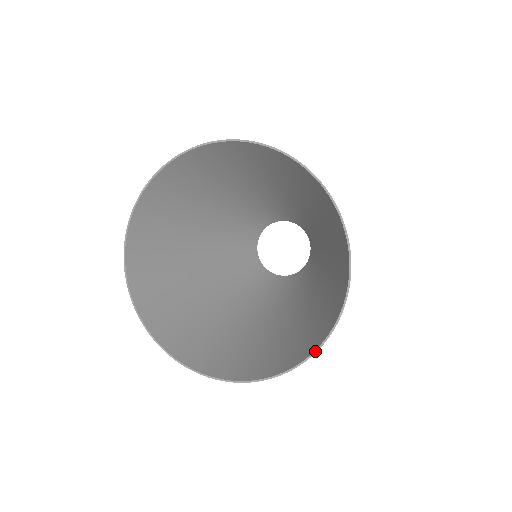
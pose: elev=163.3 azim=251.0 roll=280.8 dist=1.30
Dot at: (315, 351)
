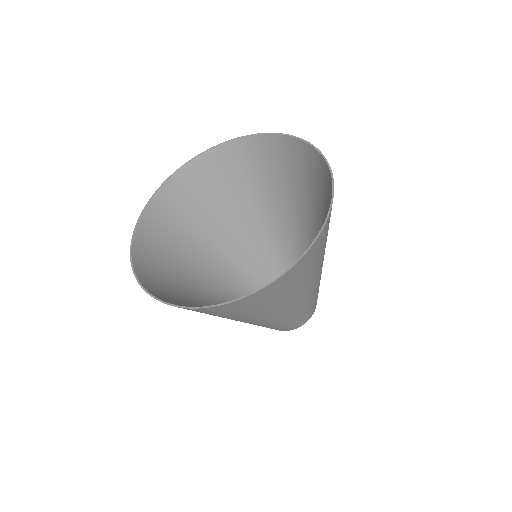
Dot at: (312, 243)
